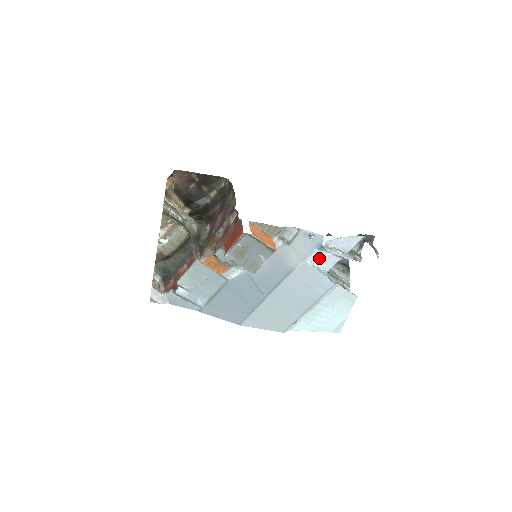
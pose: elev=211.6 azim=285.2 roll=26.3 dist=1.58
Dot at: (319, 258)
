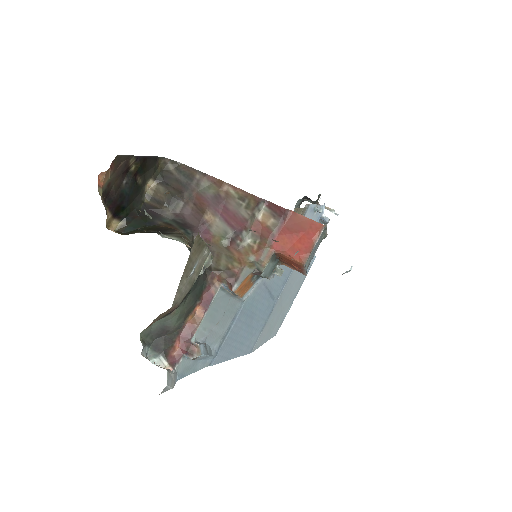
Dot at: occluded
